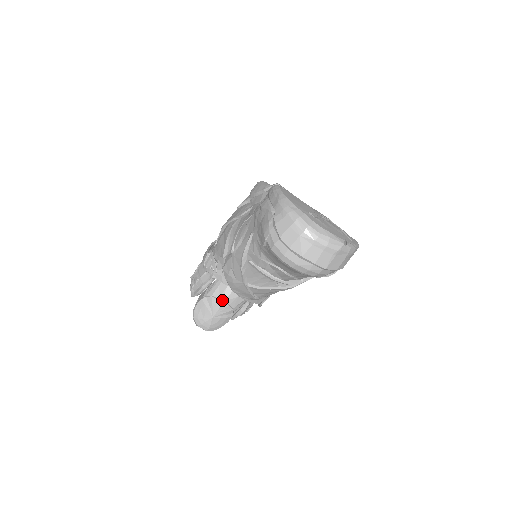
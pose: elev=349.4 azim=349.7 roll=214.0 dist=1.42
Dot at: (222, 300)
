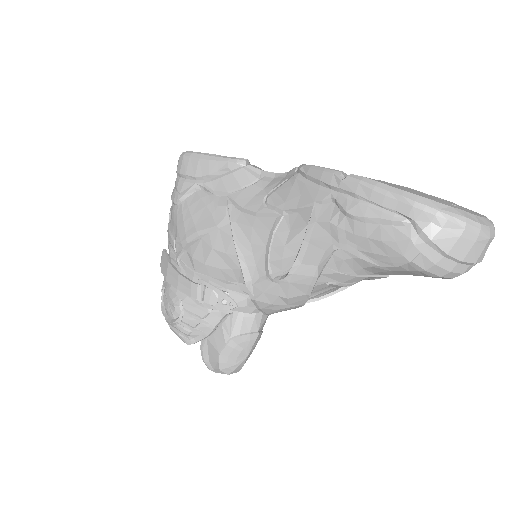
Dot at: (255, 332)
